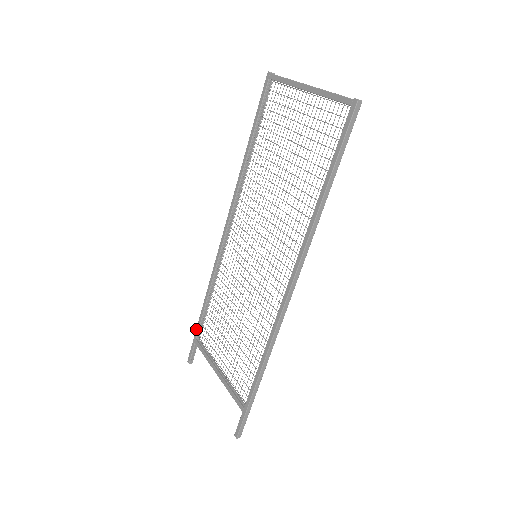
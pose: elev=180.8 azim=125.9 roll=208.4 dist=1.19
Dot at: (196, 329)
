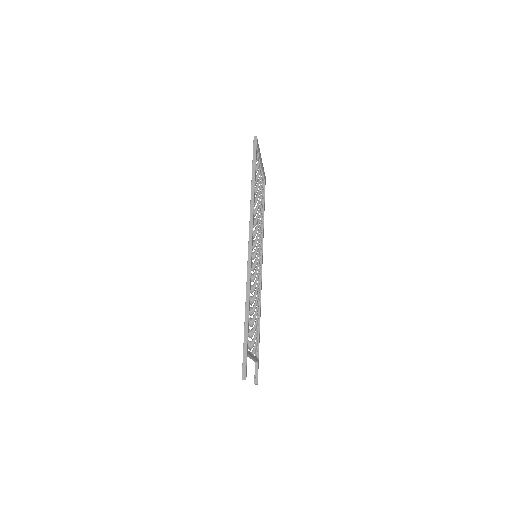
Dot at: (255, 351)
